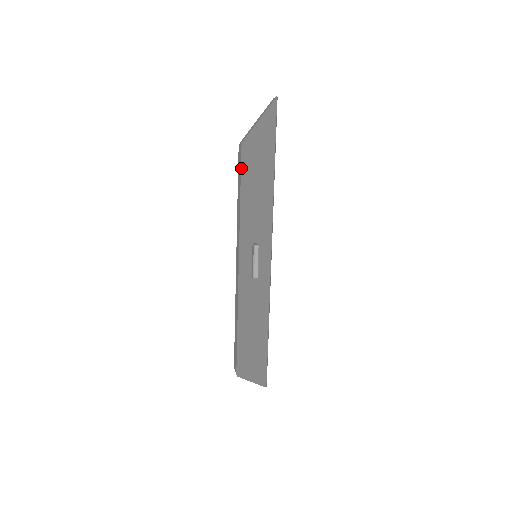
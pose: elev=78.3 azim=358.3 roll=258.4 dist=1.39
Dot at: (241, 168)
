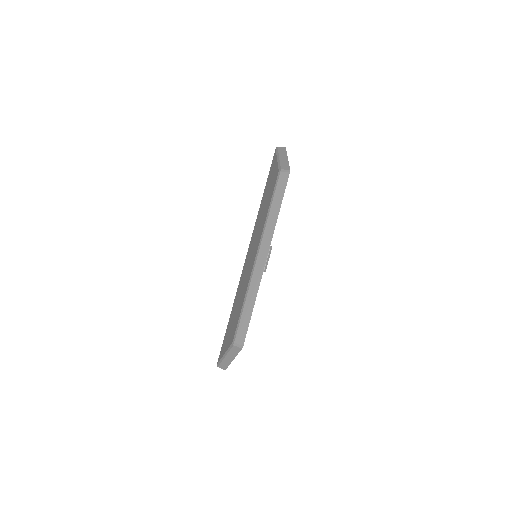
Dot at: occluded
